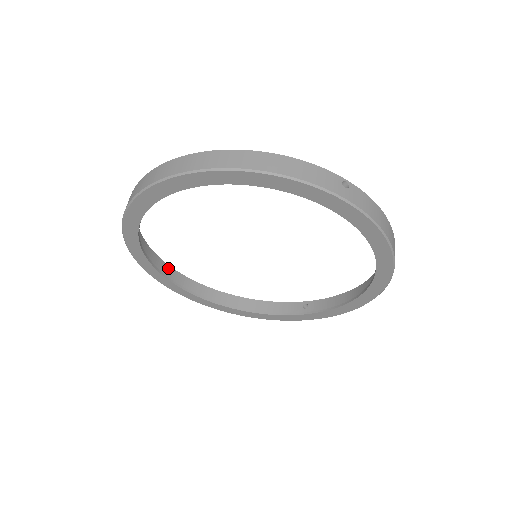
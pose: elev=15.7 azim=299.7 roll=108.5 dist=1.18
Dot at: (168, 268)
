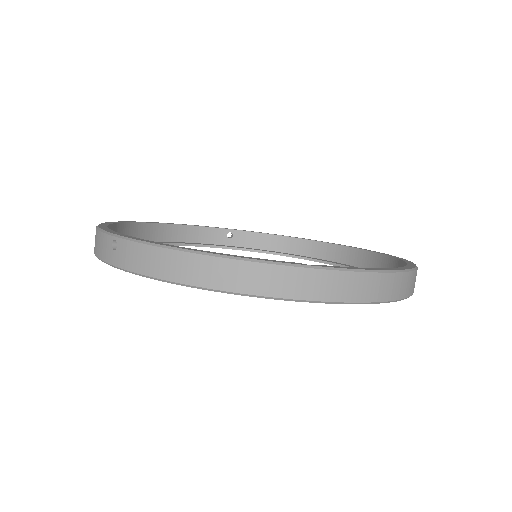
Dot at: occluded
